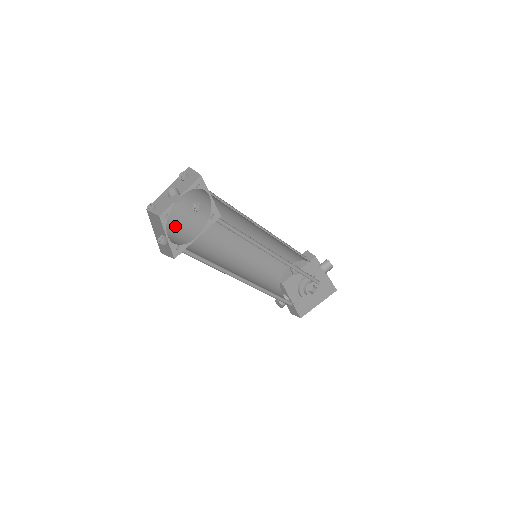
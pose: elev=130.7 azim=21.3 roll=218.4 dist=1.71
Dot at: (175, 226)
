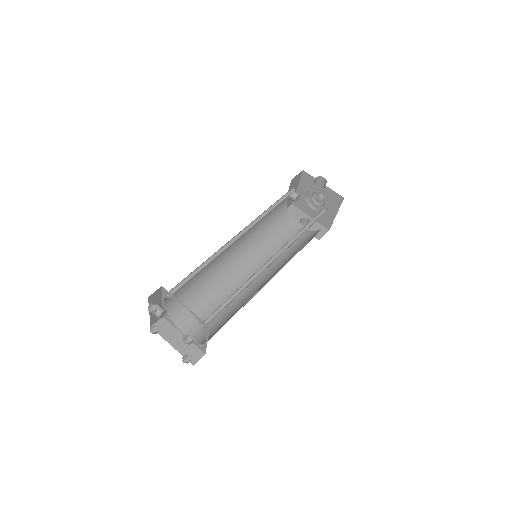
Dot at: (181, 315)
